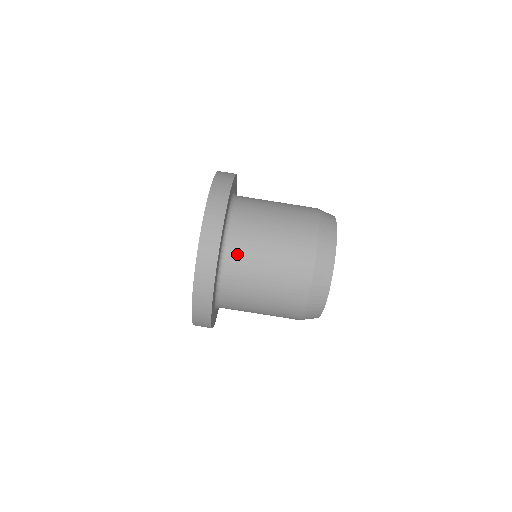
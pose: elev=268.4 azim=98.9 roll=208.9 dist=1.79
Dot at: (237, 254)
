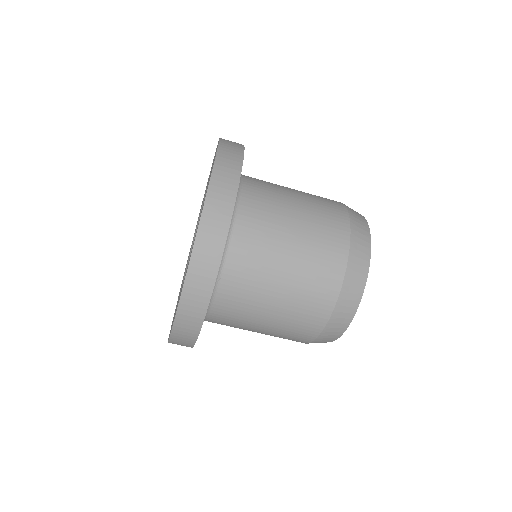
Dot at: (222, 319)
